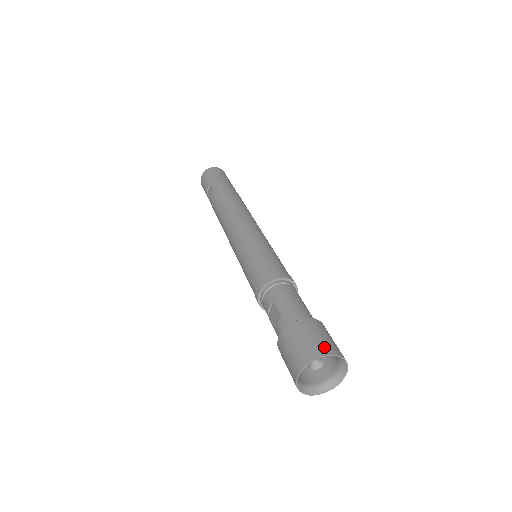
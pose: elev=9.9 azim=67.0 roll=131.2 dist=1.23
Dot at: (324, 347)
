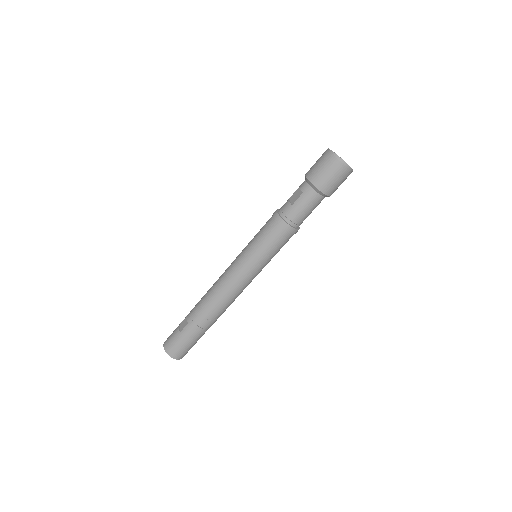
Dot at: occluded
